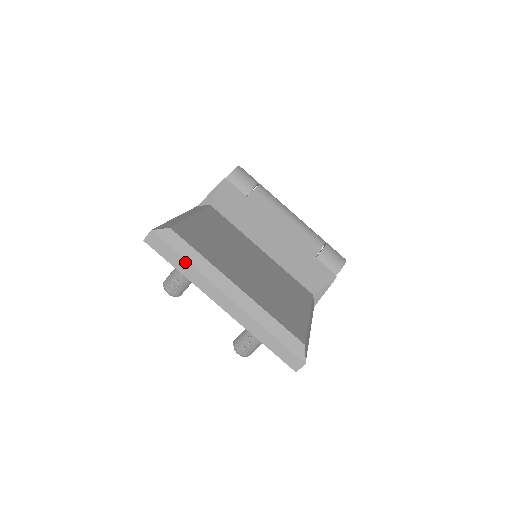
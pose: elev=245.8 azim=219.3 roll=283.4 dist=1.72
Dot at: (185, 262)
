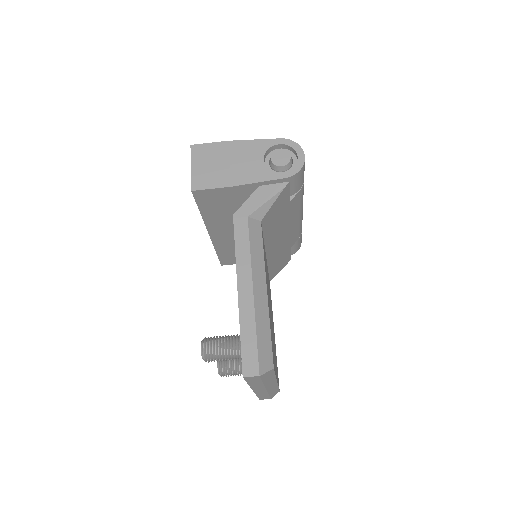
Dot at: (261, 383)
